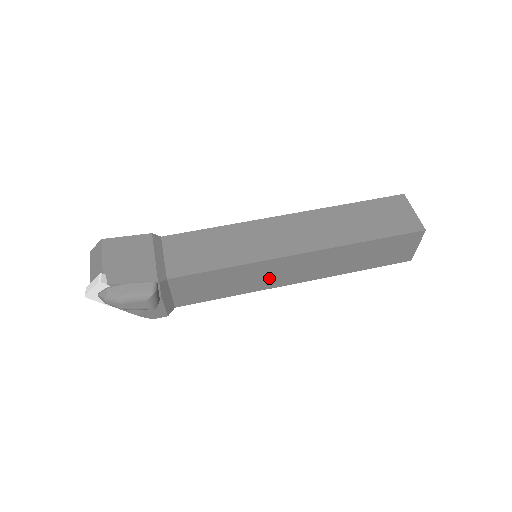
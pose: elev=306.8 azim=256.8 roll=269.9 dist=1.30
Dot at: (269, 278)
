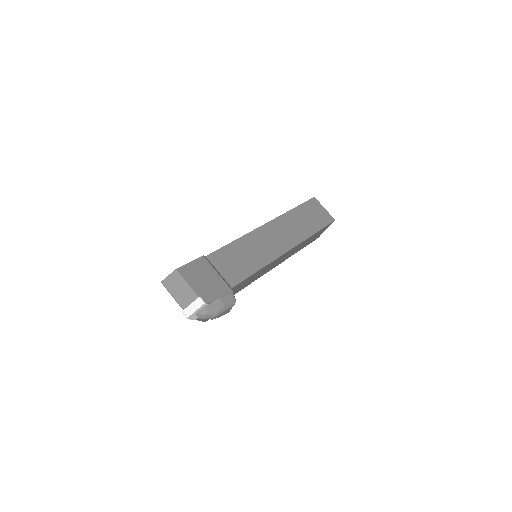
Dot at: occluded
